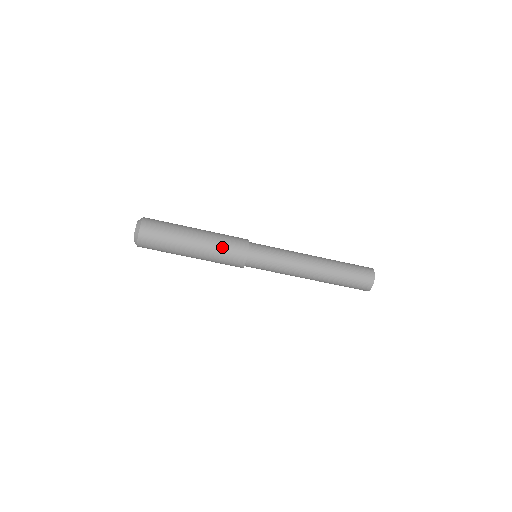
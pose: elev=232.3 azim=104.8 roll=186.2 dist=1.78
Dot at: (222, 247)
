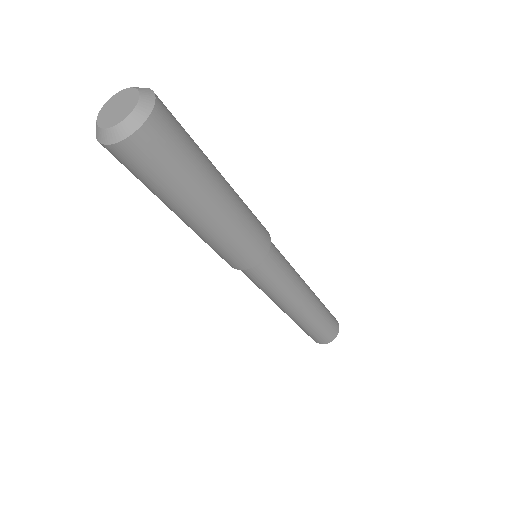
Dot at: (238, 238)
